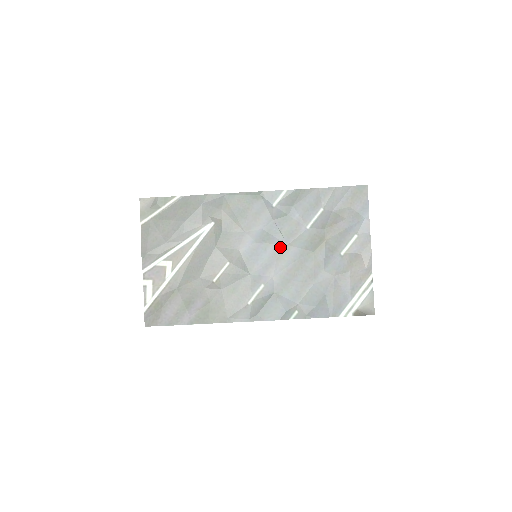
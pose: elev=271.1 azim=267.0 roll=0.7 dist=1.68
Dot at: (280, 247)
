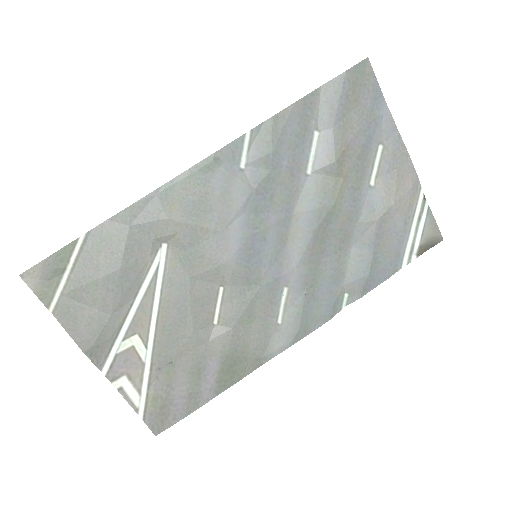
Dot at: (283, 224)
